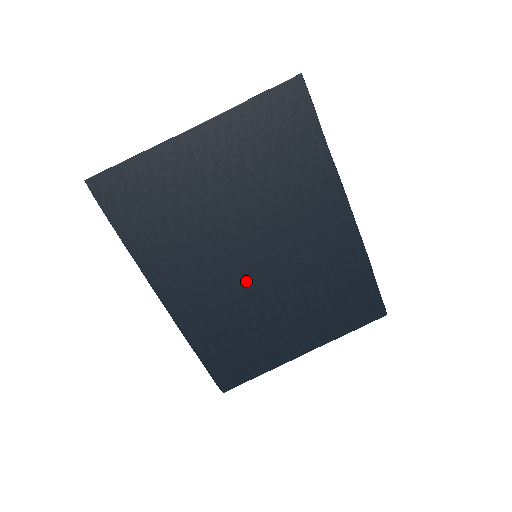
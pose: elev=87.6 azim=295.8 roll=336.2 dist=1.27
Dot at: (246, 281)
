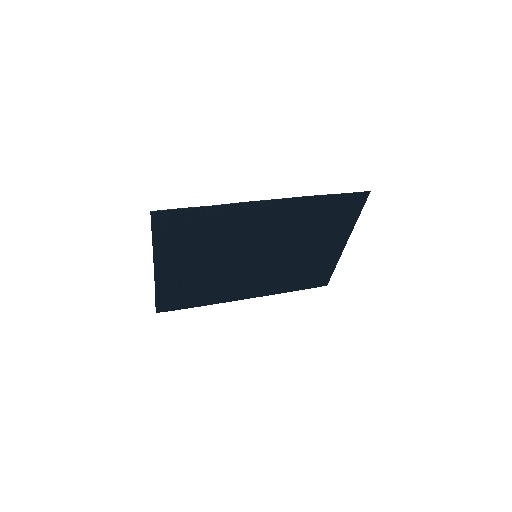
Dot at: (268, 263)
